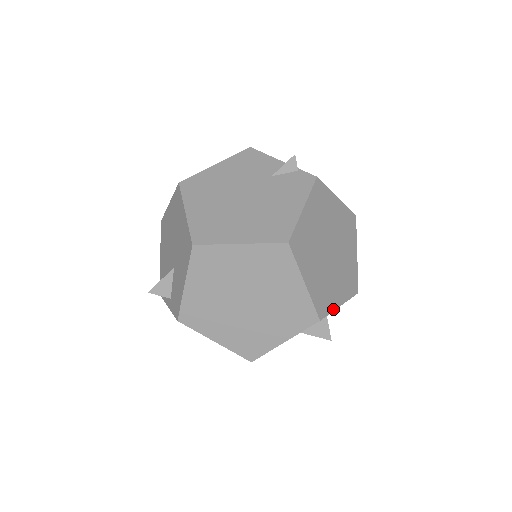
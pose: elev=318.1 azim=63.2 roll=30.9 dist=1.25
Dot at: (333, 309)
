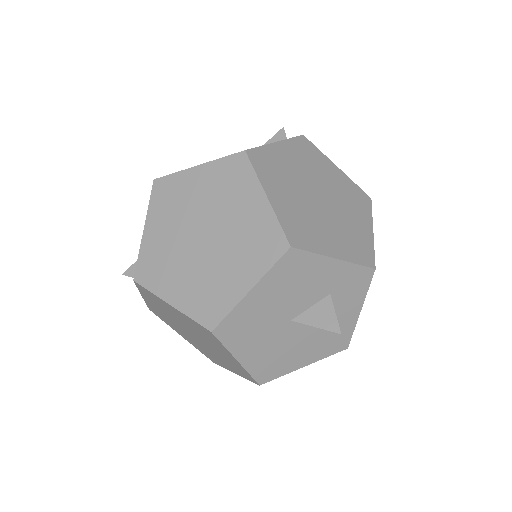
Dot at: (320, 252)
